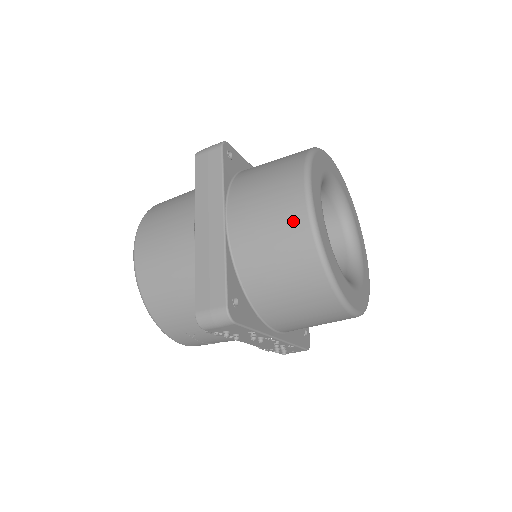
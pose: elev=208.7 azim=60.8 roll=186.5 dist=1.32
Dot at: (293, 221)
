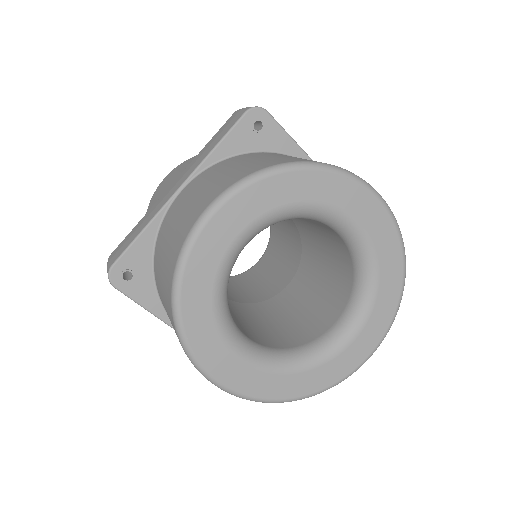
Dot at: occluded
